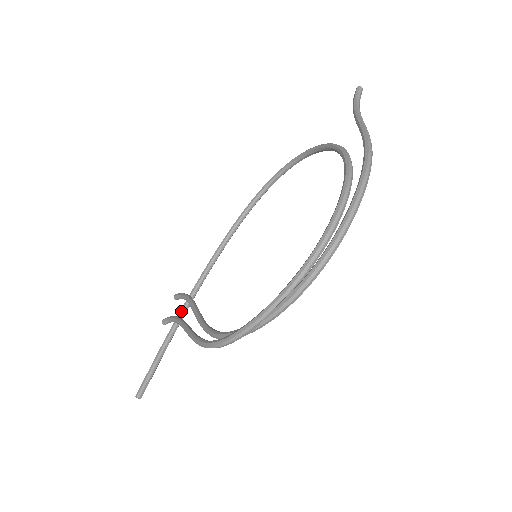
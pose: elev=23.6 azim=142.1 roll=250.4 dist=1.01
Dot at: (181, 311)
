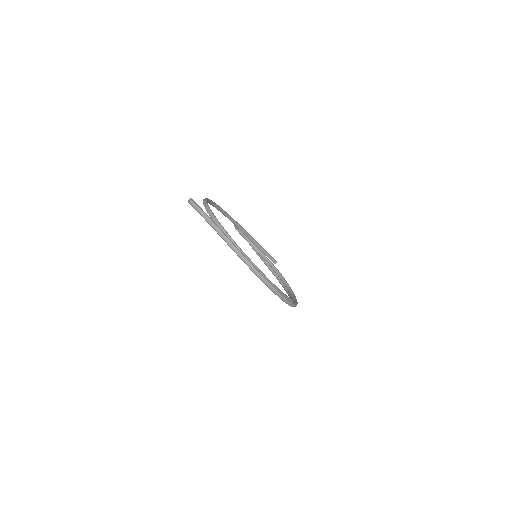
Dot at: (248, 237)
